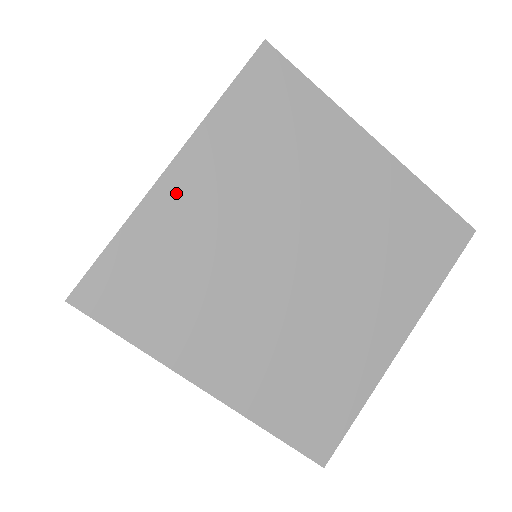
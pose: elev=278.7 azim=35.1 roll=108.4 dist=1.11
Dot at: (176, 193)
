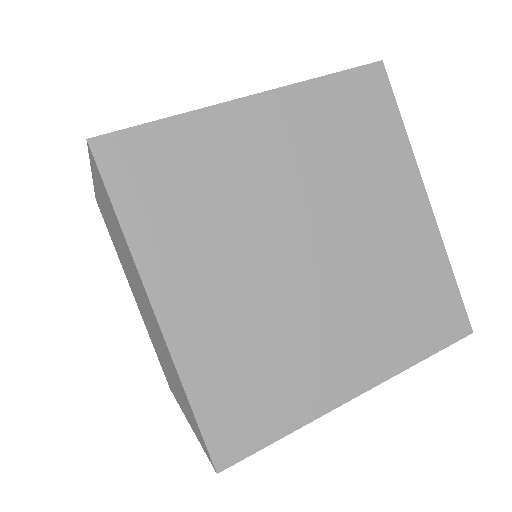
Dot at: (242, 121)
